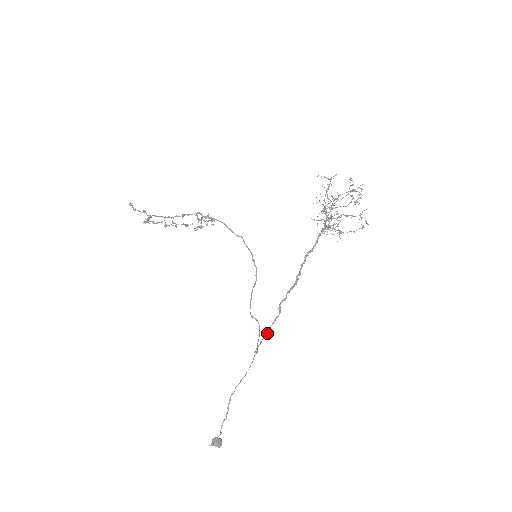
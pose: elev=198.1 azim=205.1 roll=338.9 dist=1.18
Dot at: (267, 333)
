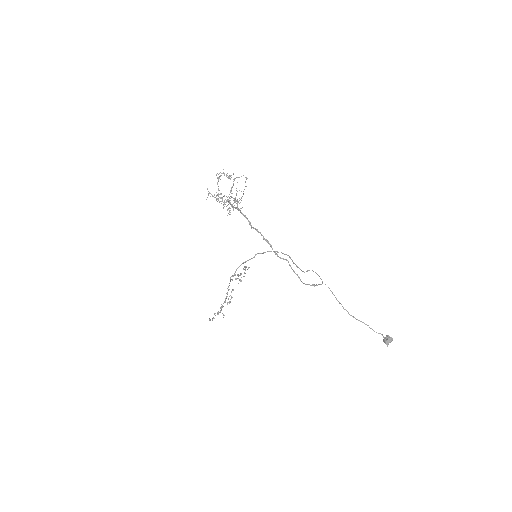
Dot at: (297, 275)
